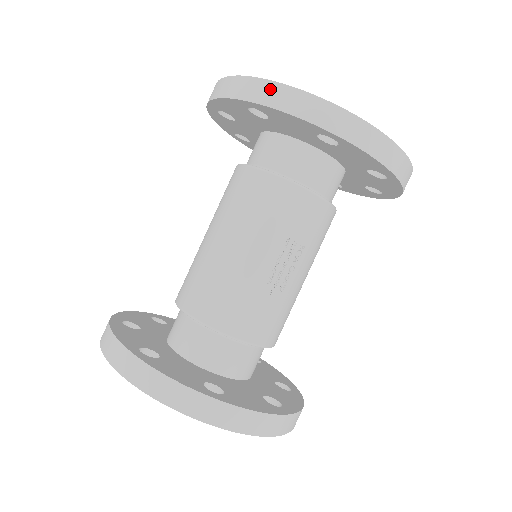
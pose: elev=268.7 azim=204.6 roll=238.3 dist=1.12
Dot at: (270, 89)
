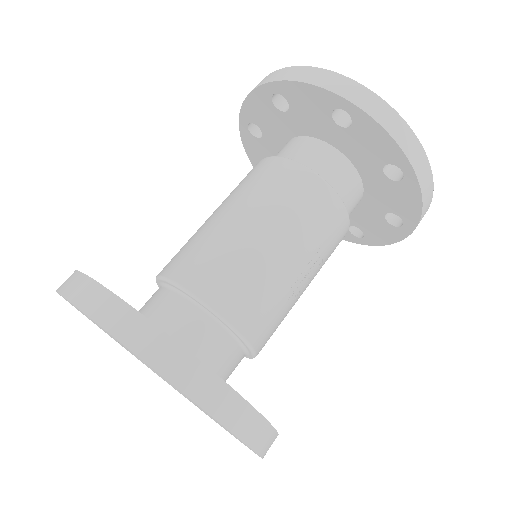
Dot at: (377, 103)
